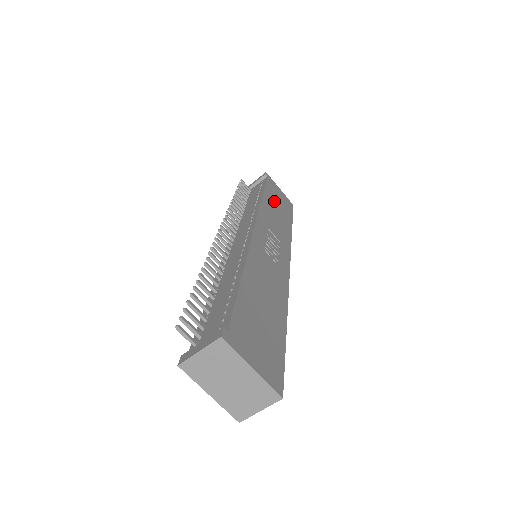
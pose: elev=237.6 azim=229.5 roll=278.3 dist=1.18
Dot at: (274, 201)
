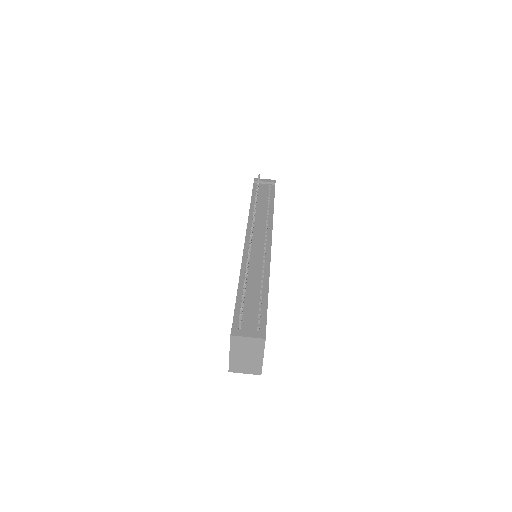
Dot at: occluded
